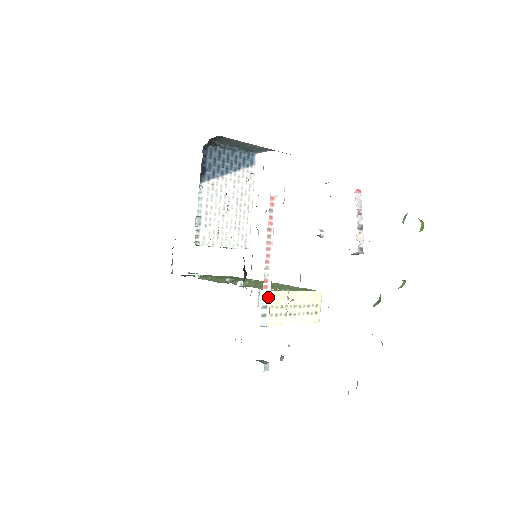
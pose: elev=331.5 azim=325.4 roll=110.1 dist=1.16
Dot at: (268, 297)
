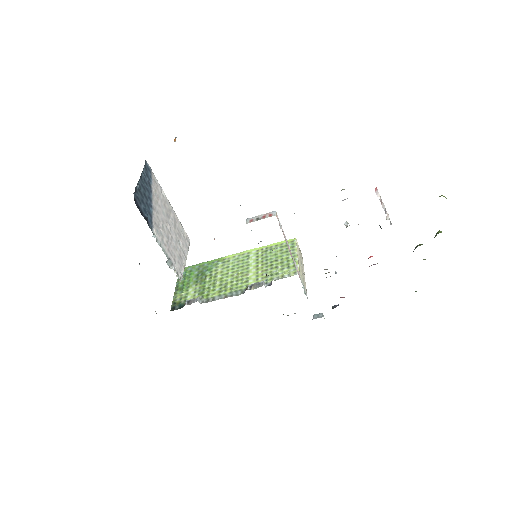
Dot at: (301, 279)
